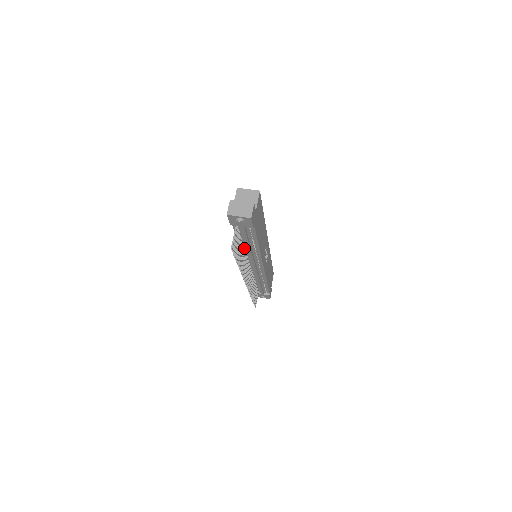
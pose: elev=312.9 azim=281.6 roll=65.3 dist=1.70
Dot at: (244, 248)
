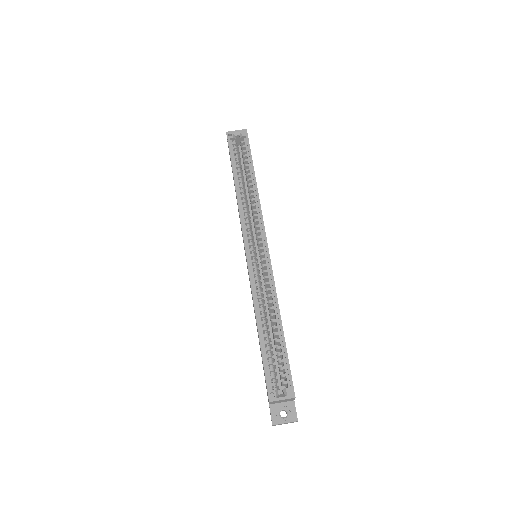
Dot at: occluded
